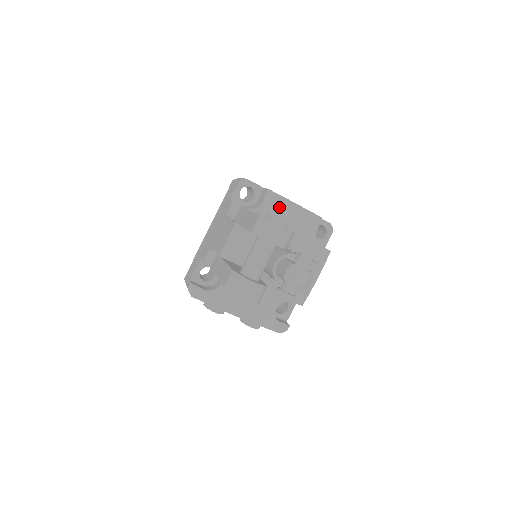
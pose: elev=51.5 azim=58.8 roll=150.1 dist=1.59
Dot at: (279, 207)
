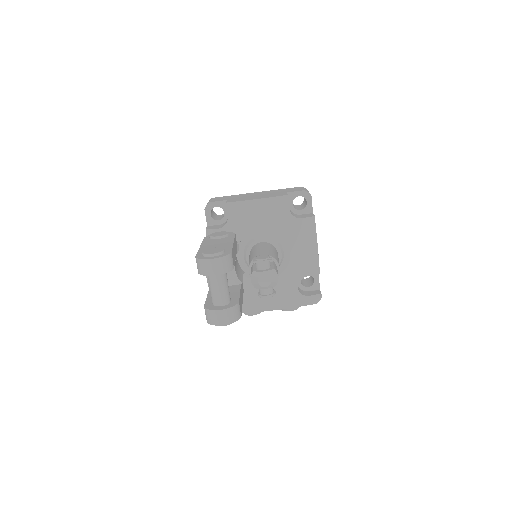
Dot at: (243, 212)
